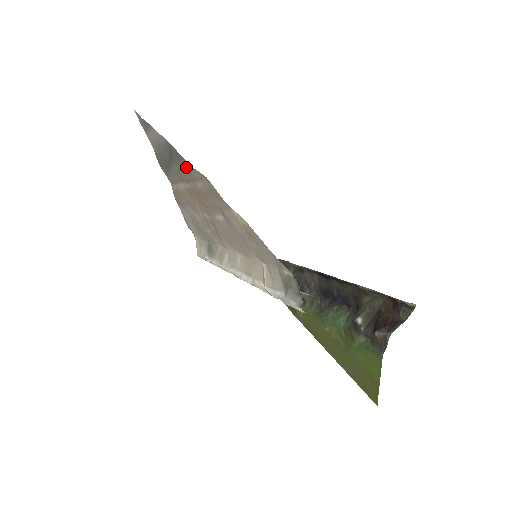
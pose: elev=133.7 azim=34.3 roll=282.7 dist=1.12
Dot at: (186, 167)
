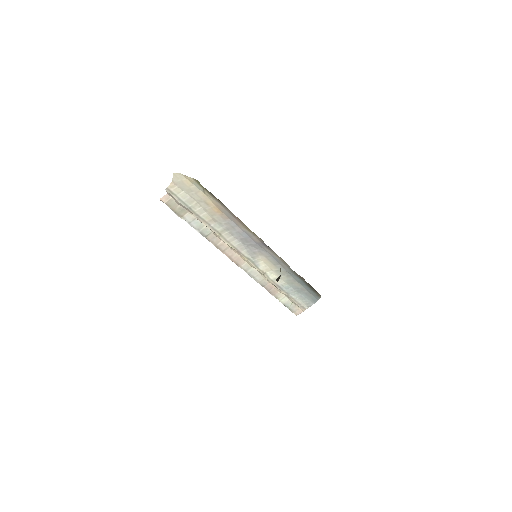
Dot at: occluded
